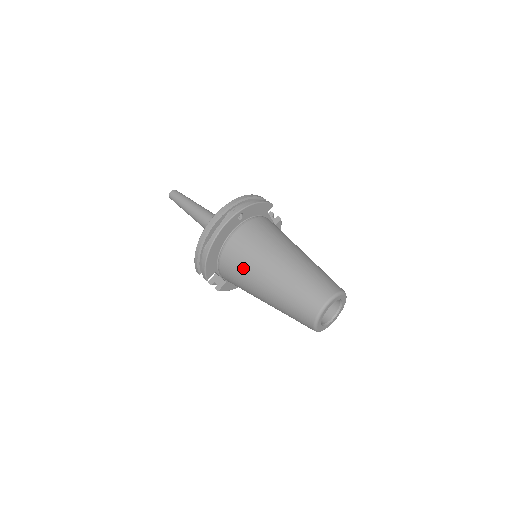
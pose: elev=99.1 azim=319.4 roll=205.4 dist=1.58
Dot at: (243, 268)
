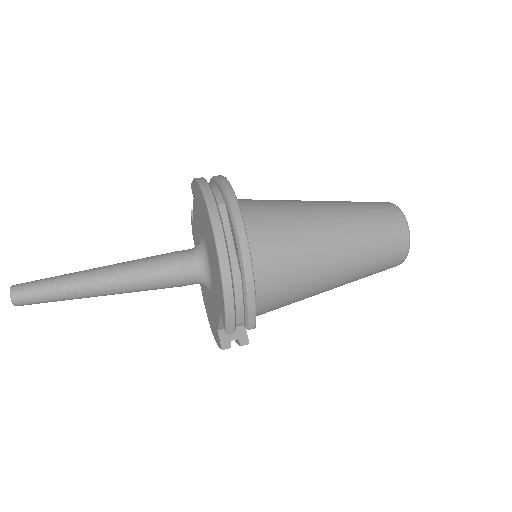
Dot at: (296, 259)
